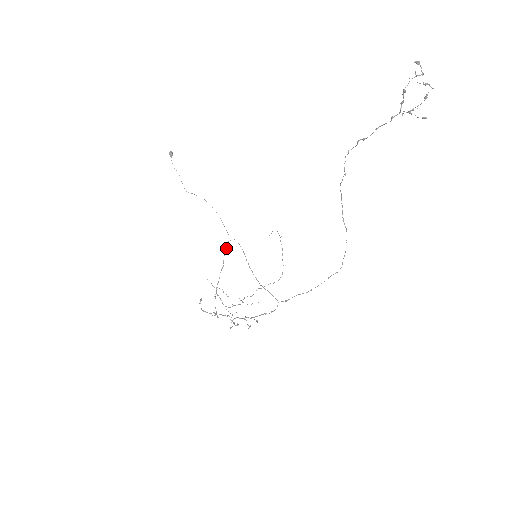
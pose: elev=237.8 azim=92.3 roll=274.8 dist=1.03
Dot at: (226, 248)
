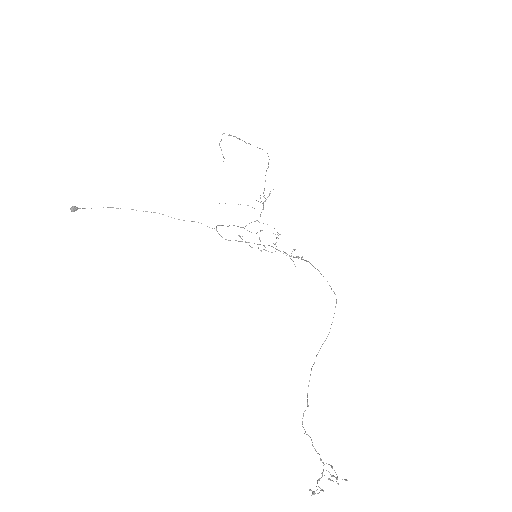
Dot at: occluded
